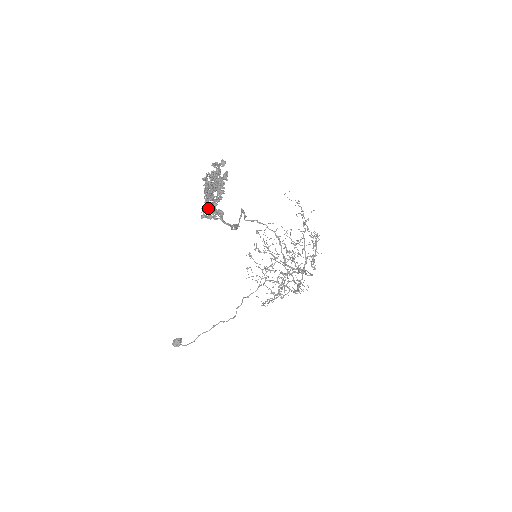
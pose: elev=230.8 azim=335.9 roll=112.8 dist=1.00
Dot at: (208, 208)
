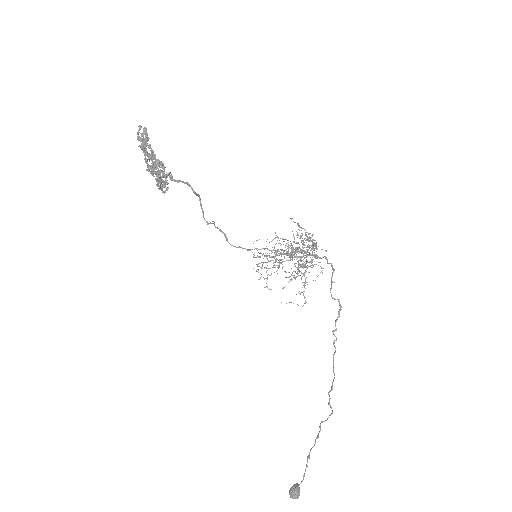
Dot at: (152, 165)
